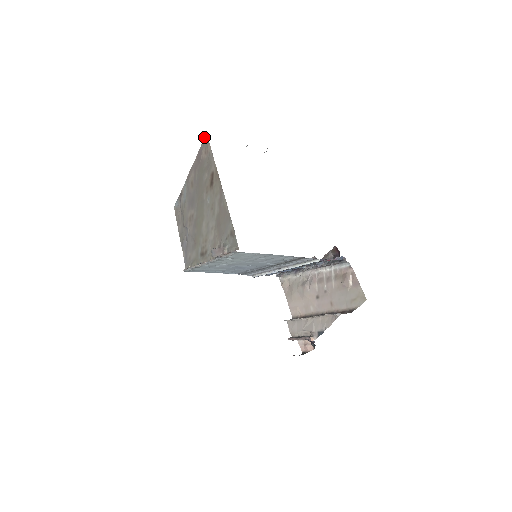
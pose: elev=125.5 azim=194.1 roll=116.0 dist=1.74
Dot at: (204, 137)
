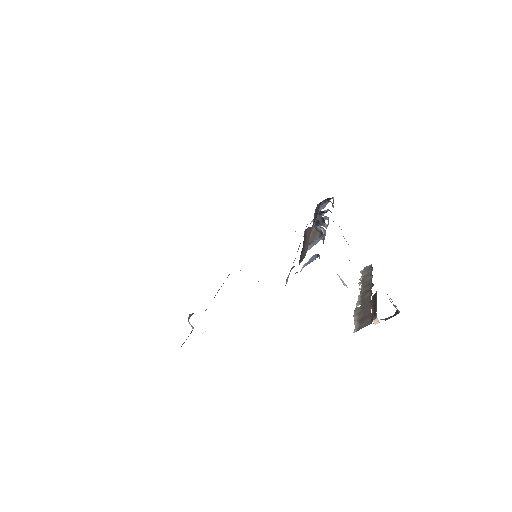
Dot at: occluded
